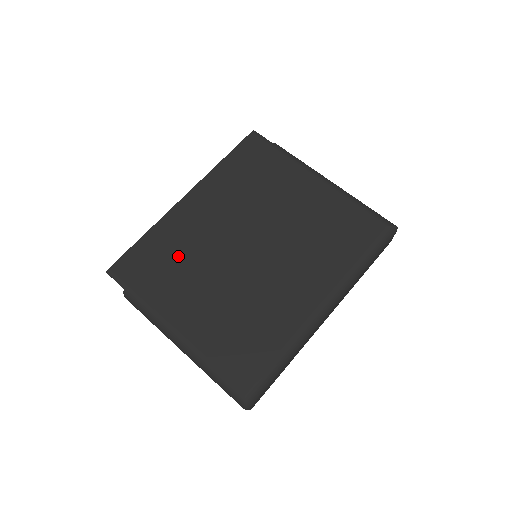
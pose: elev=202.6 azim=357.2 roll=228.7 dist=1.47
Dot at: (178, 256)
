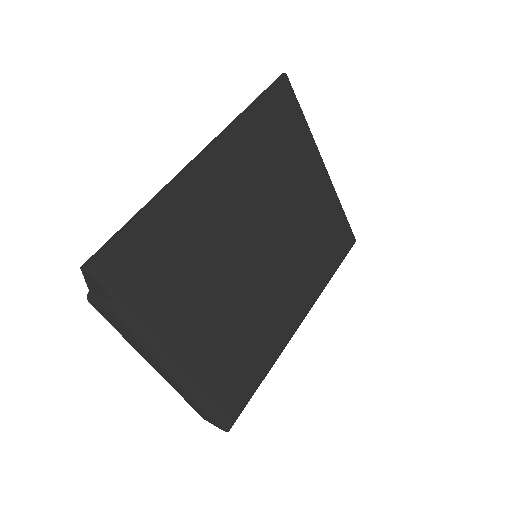
Dot at: (188, 252)
